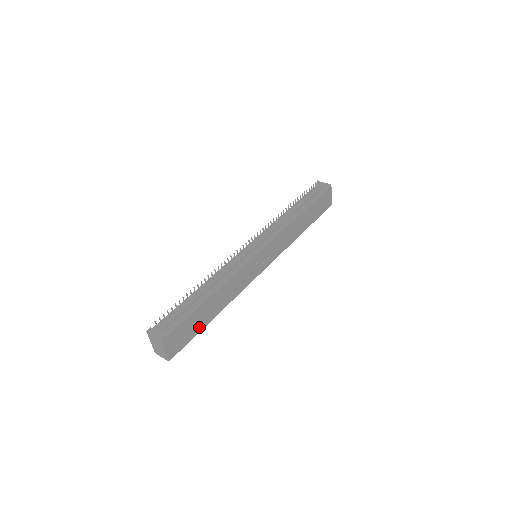
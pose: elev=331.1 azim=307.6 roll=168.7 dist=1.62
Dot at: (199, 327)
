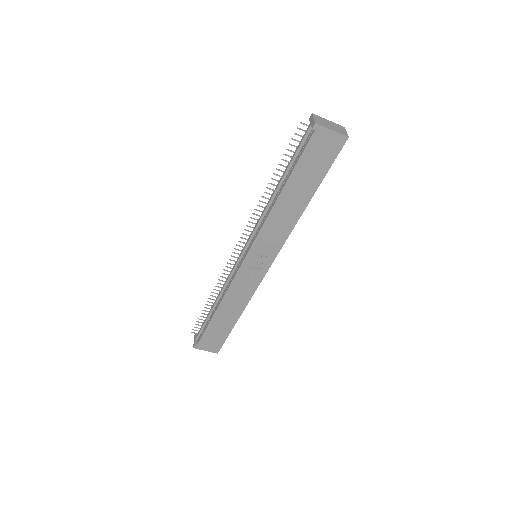
Dot at: (226, 330)
